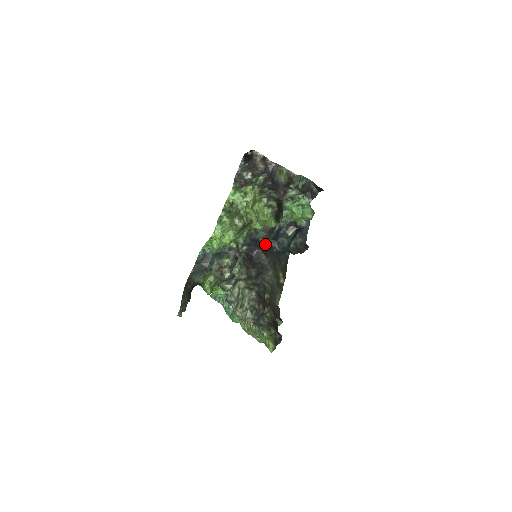
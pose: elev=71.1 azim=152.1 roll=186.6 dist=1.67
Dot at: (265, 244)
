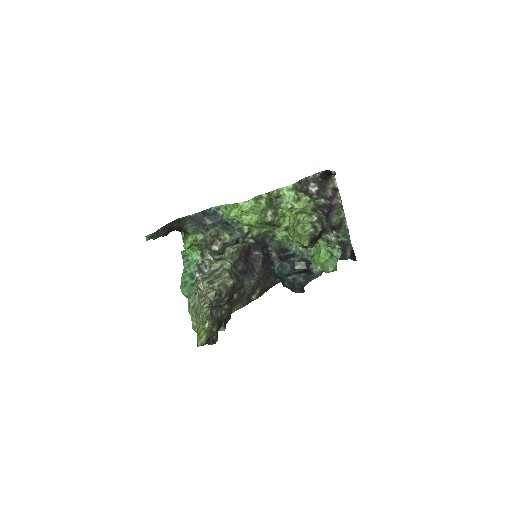
Dot at: (270, 255)
